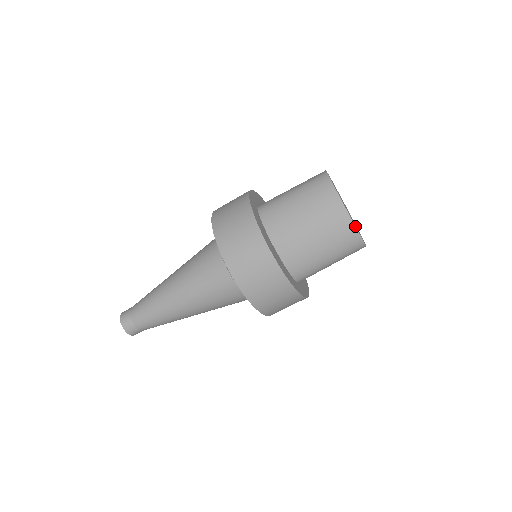
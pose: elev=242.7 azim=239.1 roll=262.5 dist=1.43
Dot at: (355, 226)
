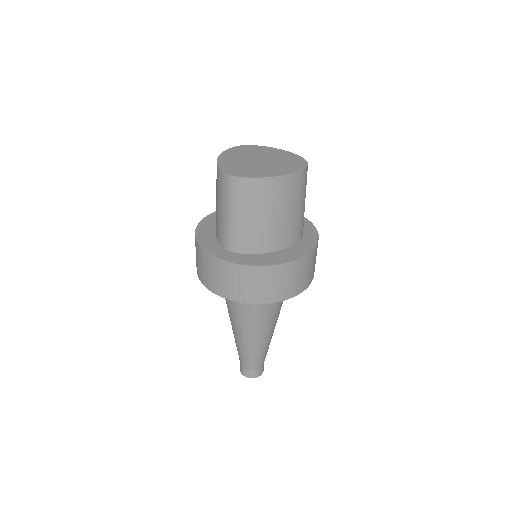
Dot at: (295, 172)
